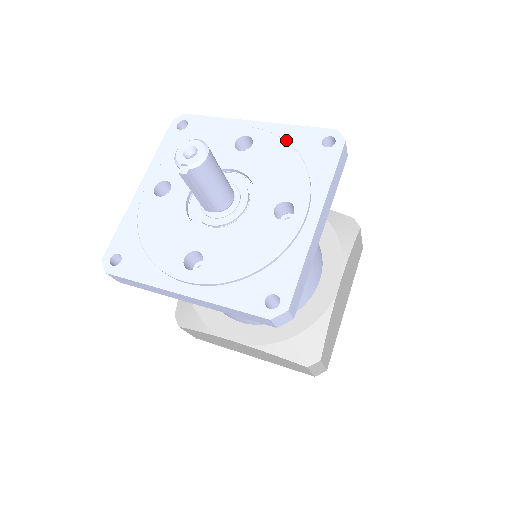
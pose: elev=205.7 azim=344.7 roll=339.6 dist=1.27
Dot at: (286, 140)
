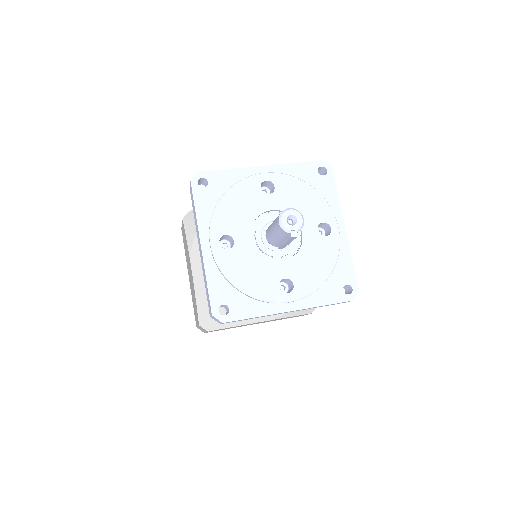
Dot at: (294, 176)
